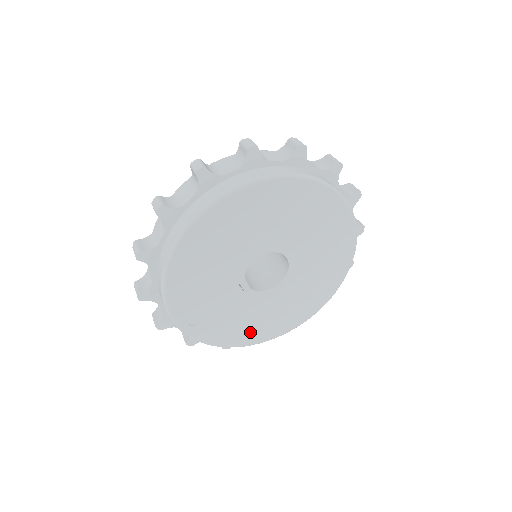
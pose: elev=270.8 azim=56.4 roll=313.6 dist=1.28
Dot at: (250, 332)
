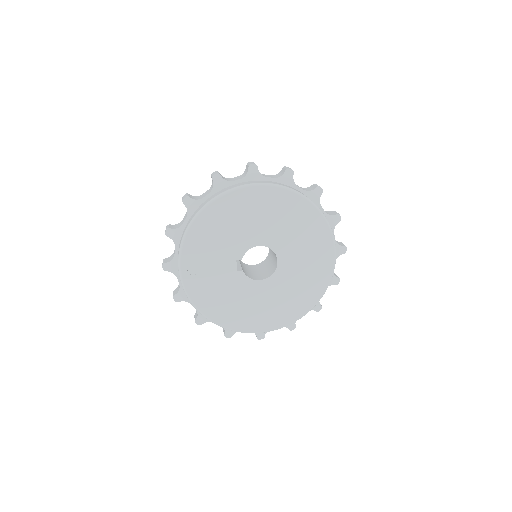
Dot at: (224, 311)
